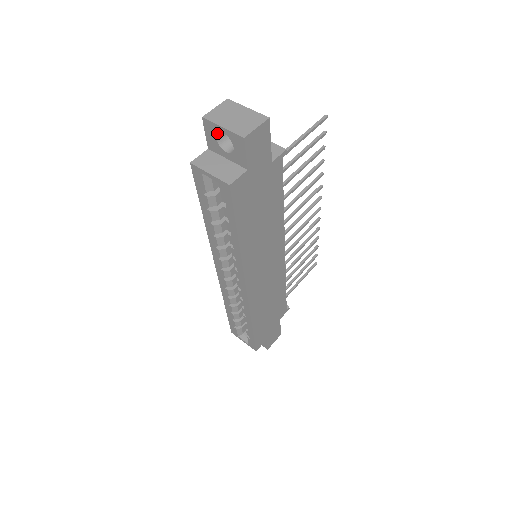
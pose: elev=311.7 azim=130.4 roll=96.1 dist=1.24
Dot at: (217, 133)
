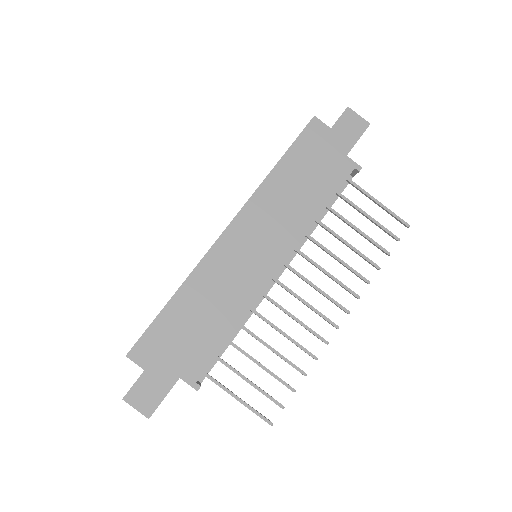
Dot at: occluded
